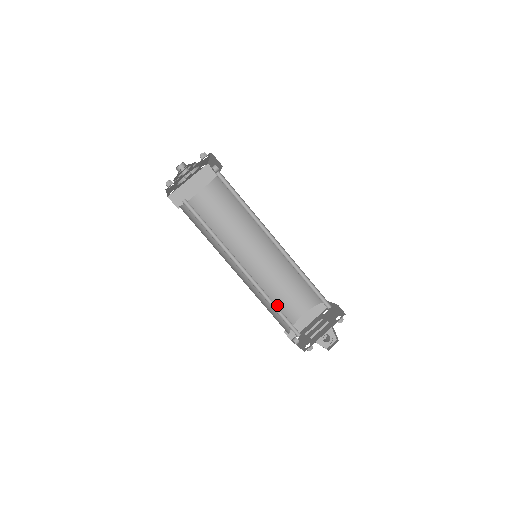
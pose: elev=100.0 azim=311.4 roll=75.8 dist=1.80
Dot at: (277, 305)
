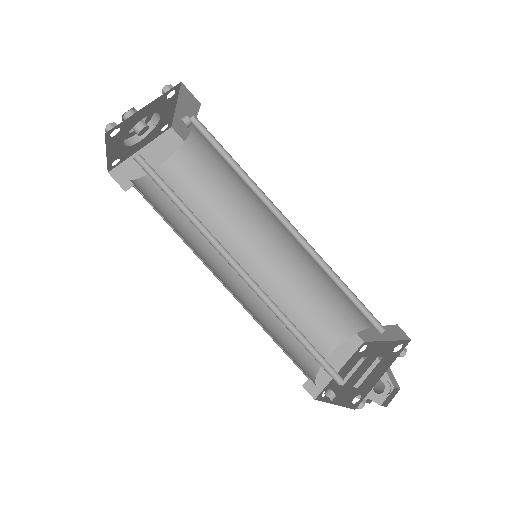
Dot at: (289, 340)
